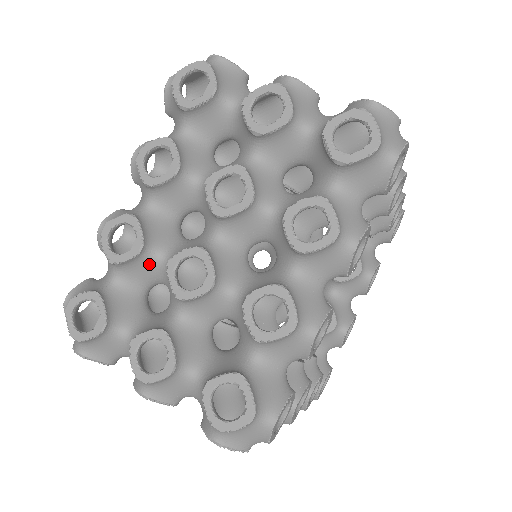
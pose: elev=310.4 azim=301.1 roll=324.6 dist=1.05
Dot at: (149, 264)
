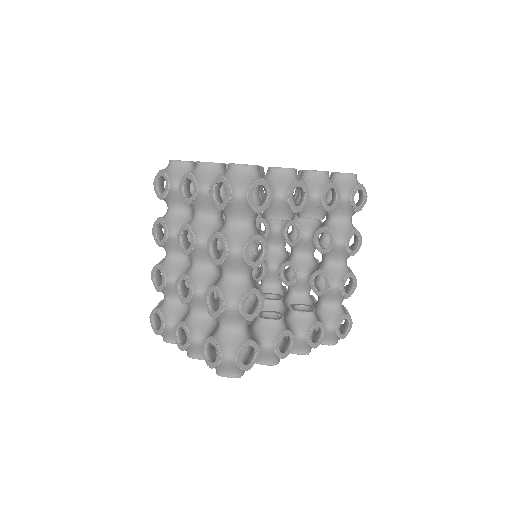
Dot at: occluded
